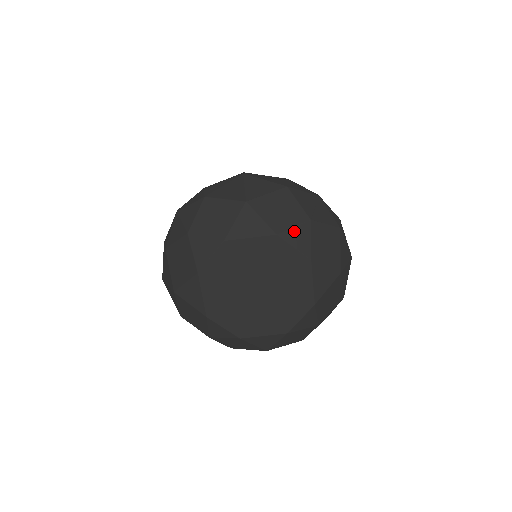
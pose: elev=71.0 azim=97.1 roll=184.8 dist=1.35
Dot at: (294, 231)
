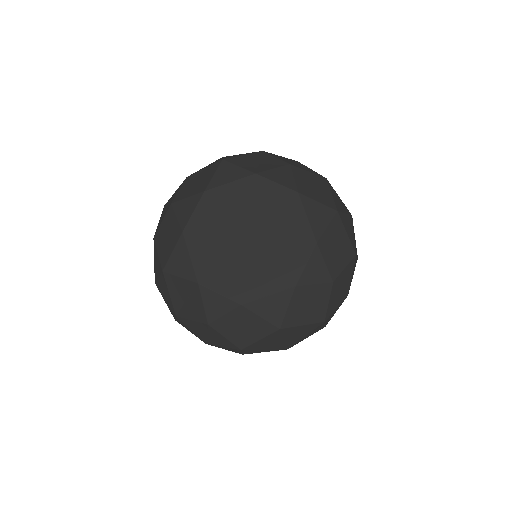
Dot at: (274, 171)
